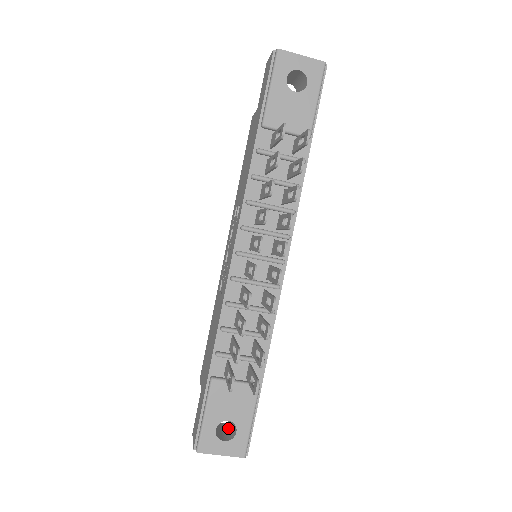
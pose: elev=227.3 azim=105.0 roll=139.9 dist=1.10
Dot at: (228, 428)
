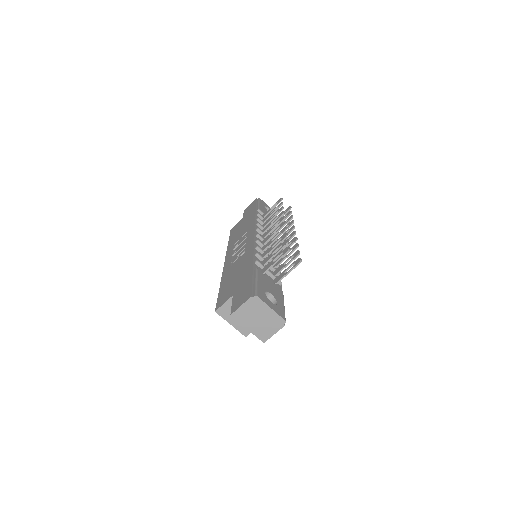
Dot at: occluded
